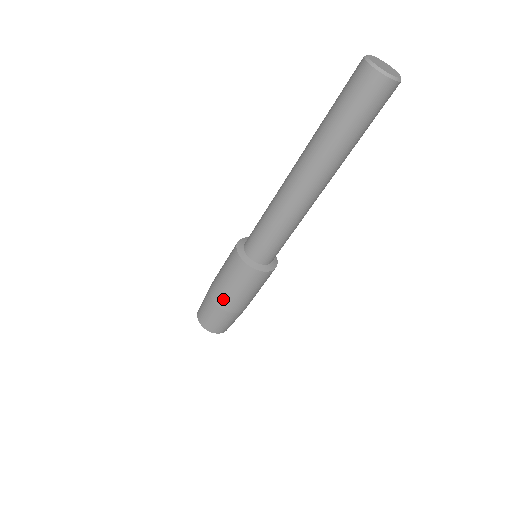
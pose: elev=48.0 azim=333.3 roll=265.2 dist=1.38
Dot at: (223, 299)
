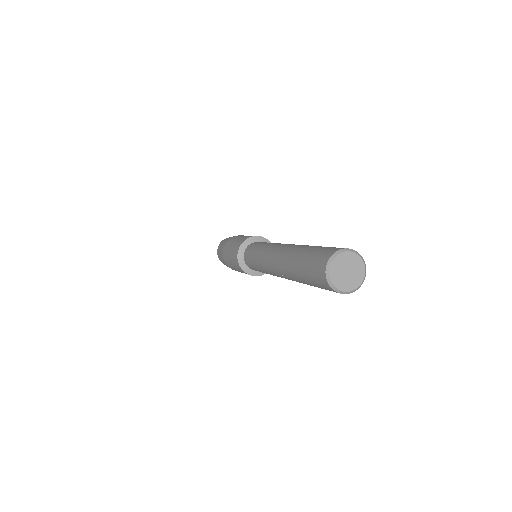
Dot at: occluded
